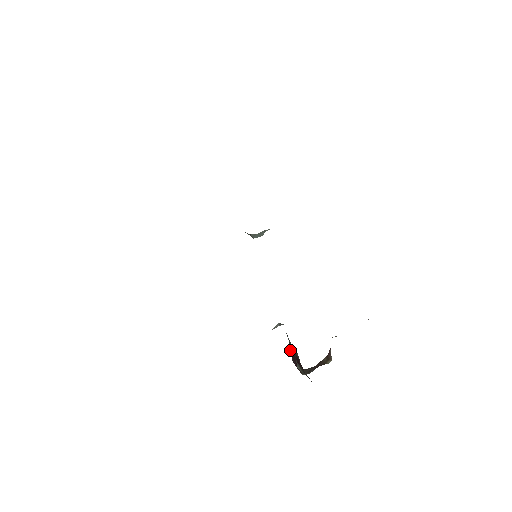
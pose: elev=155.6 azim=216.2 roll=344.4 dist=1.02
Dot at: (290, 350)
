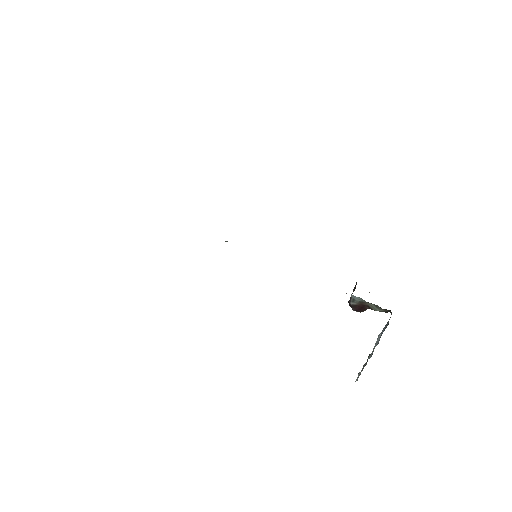
Dot at: (351, 304)
